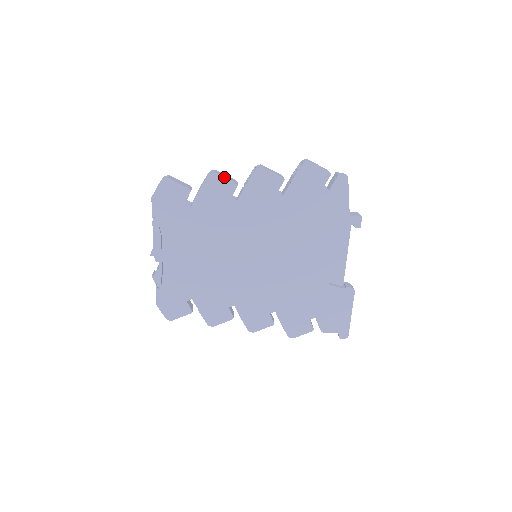
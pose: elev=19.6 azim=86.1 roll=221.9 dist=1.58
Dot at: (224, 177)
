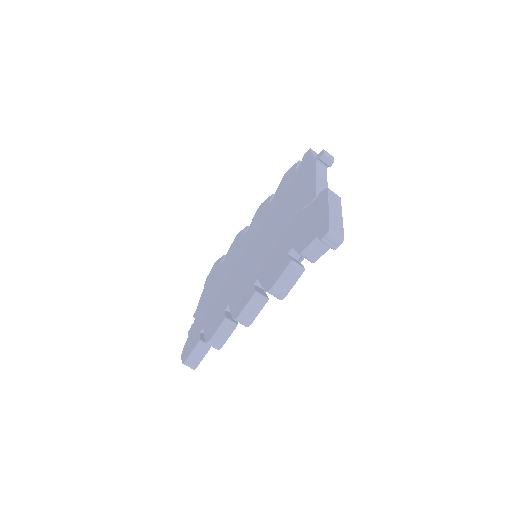
Dot at: (242, 230)
